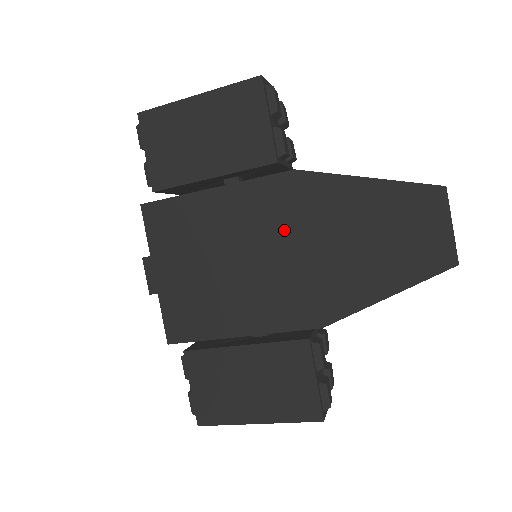
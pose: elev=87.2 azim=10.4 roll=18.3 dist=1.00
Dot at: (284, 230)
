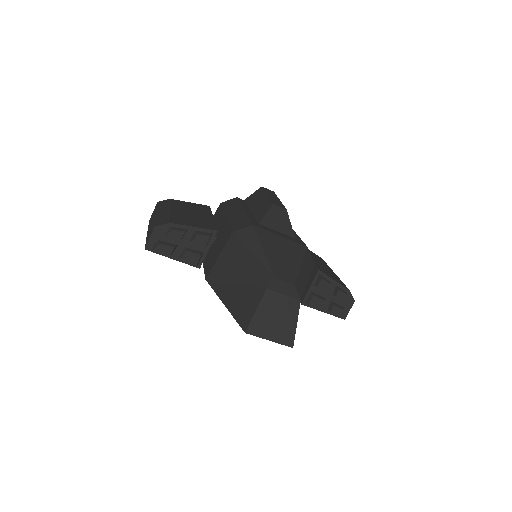
Dot at: occluded
